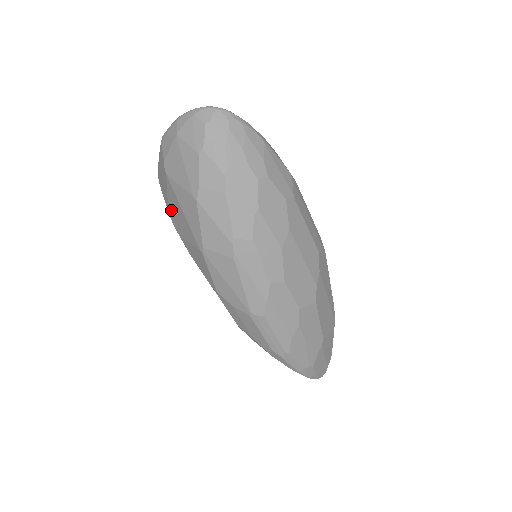
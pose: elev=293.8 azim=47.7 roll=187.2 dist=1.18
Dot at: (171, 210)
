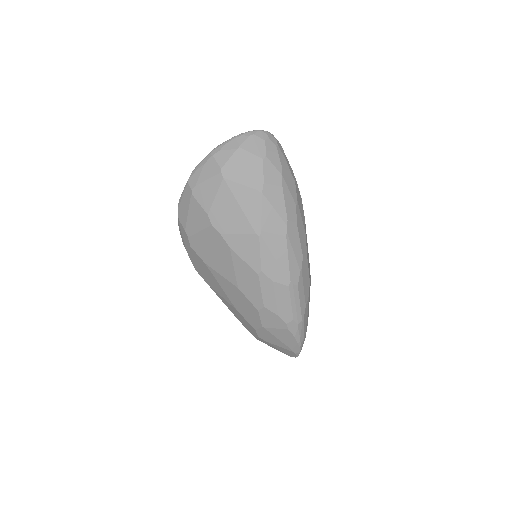
Dot at: (215, 211)
